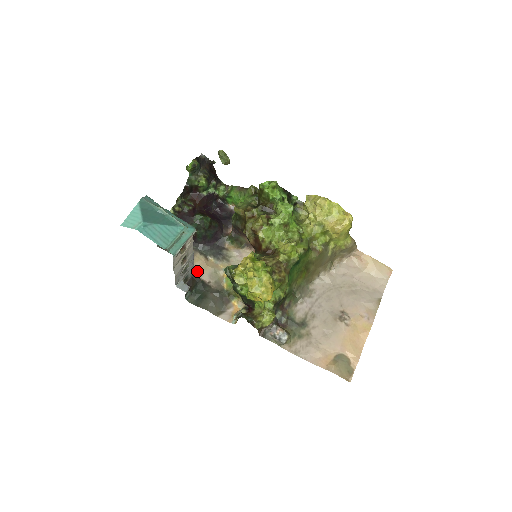
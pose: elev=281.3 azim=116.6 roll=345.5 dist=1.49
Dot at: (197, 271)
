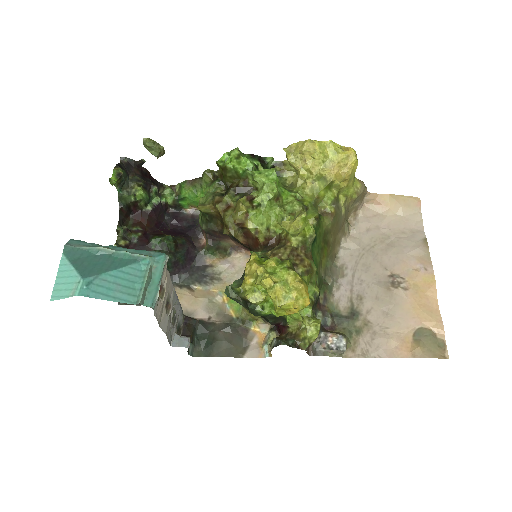
Dot at: (187, 311)
